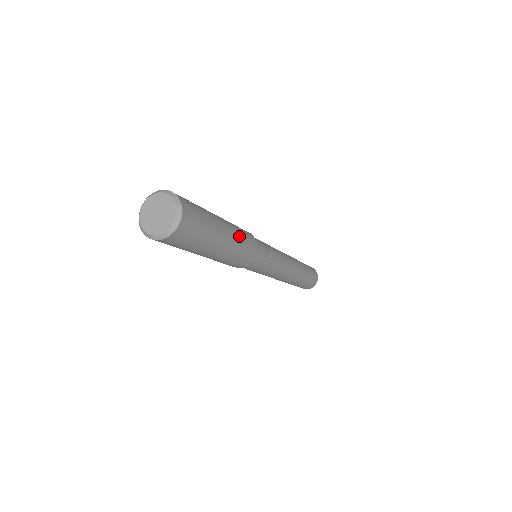
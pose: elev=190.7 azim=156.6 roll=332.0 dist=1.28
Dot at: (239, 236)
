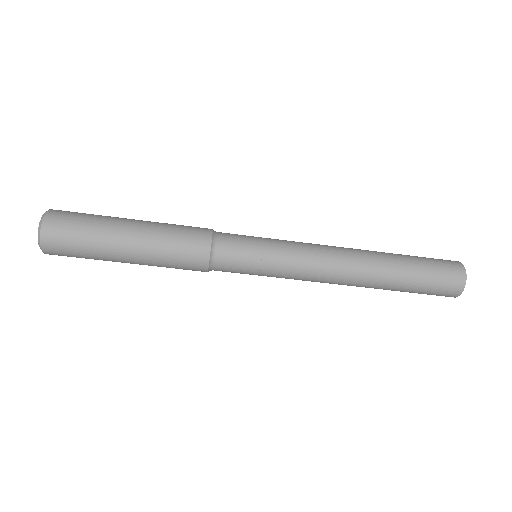
Dot at: (166, 224)
